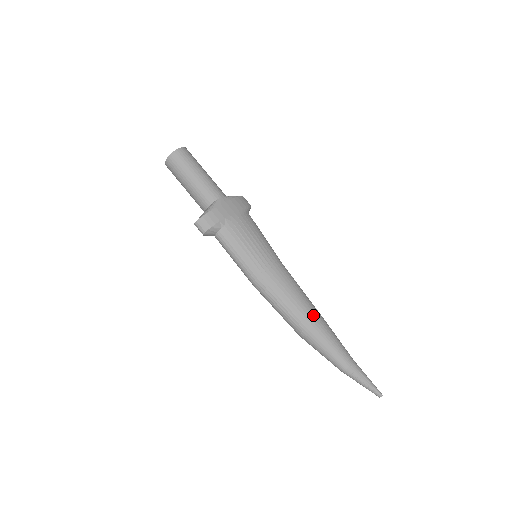
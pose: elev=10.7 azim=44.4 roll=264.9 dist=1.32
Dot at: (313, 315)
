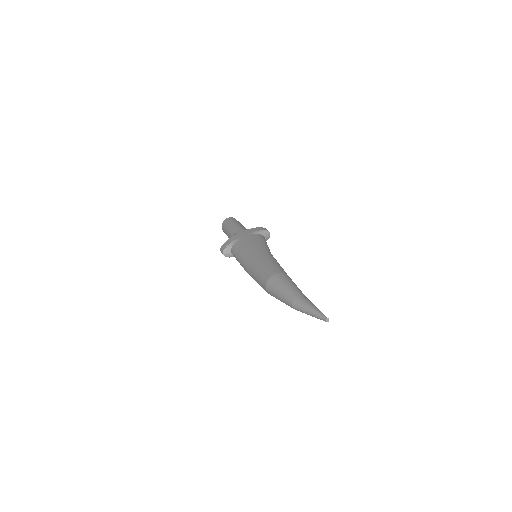
Dot at: (271, 272)
